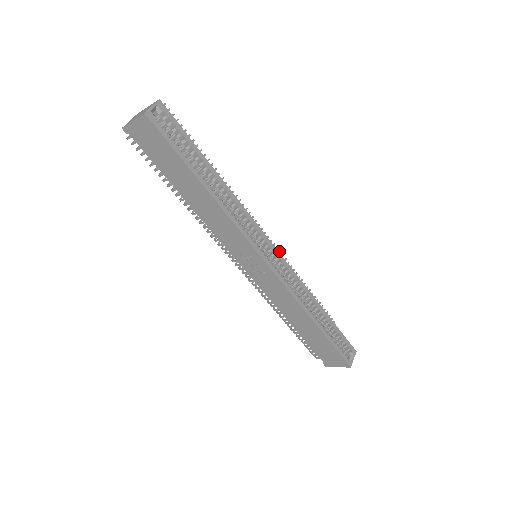
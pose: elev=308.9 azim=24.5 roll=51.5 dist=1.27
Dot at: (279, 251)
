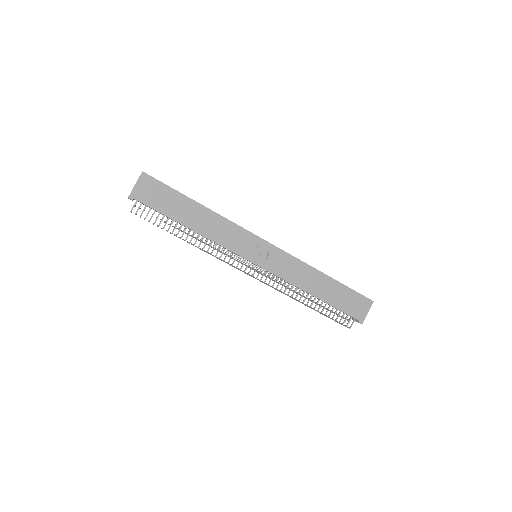
Dot at: occluded
